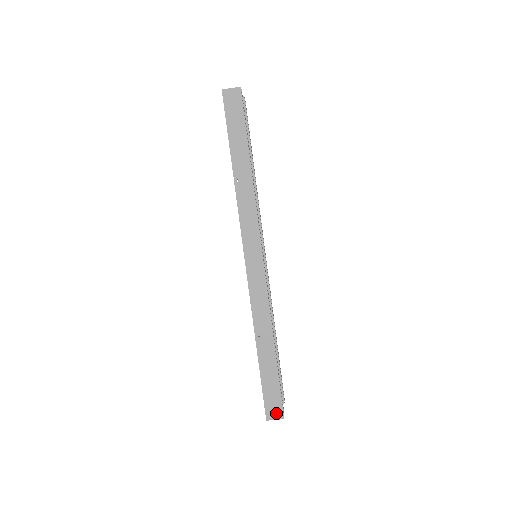
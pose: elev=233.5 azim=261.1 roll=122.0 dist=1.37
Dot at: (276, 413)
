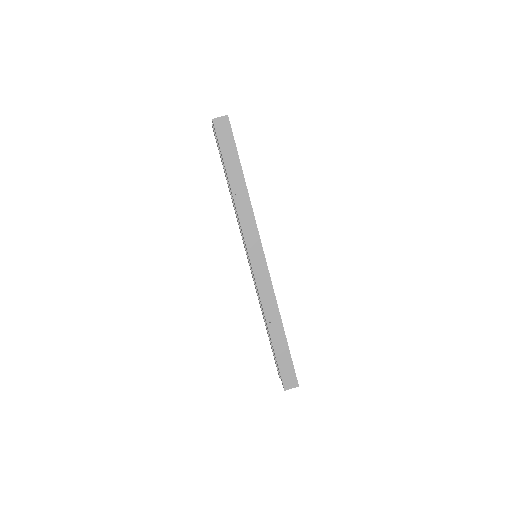
Dot at: (292, 383)
